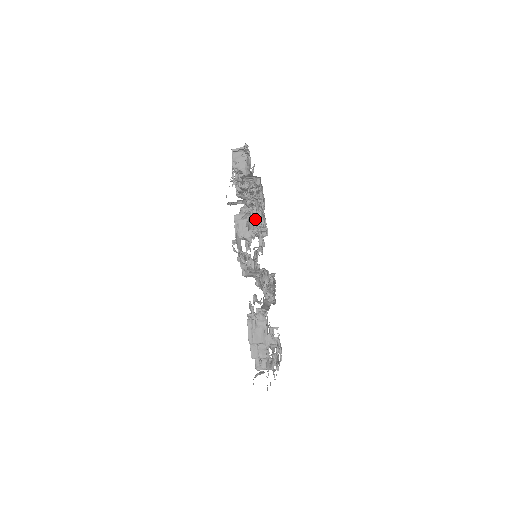
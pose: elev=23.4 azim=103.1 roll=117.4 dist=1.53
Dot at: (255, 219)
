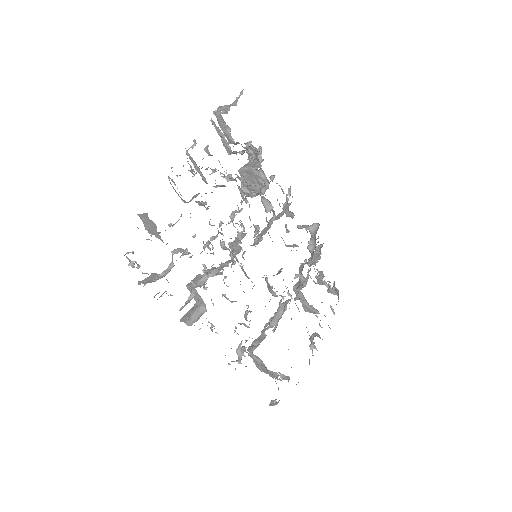
Dot at: (252, 191)
